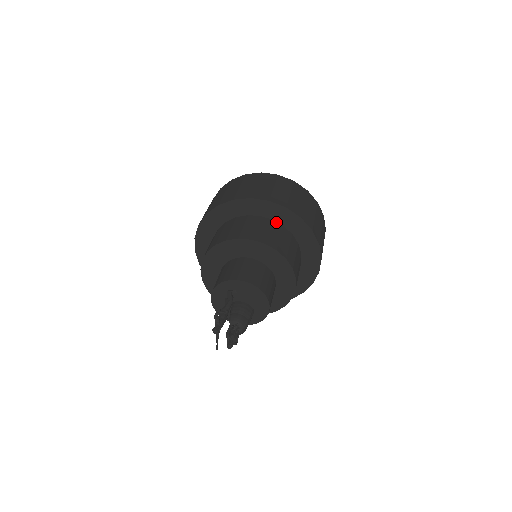
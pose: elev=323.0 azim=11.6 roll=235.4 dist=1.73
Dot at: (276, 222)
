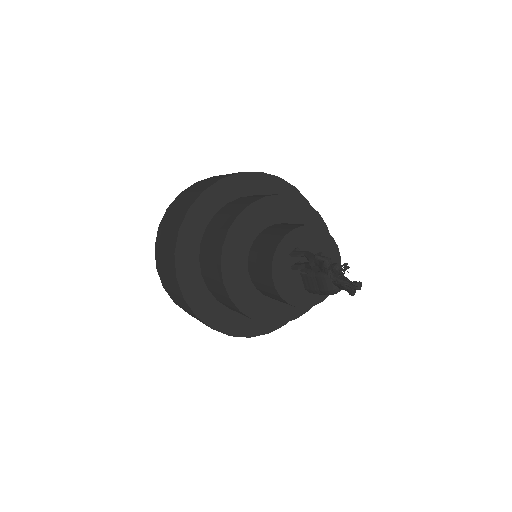
Dot at: occluded
